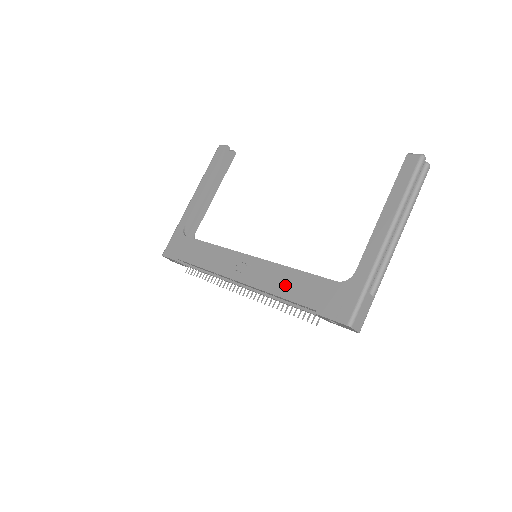
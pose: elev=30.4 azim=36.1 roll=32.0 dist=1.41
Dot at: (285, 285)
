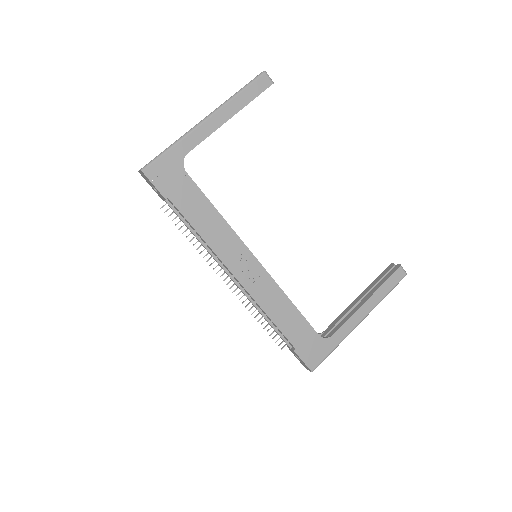
Dot at: (281, 313)
